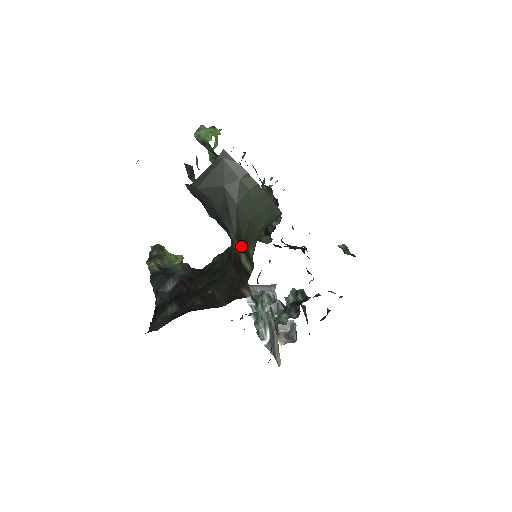
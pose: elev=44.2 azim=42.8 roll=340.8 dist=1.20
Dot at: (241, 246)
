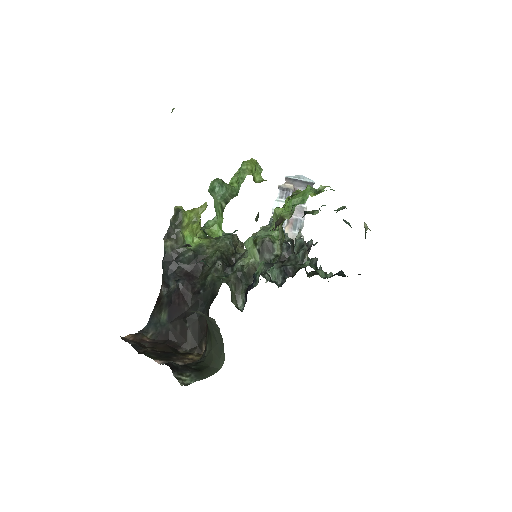
Dot at: occluded
